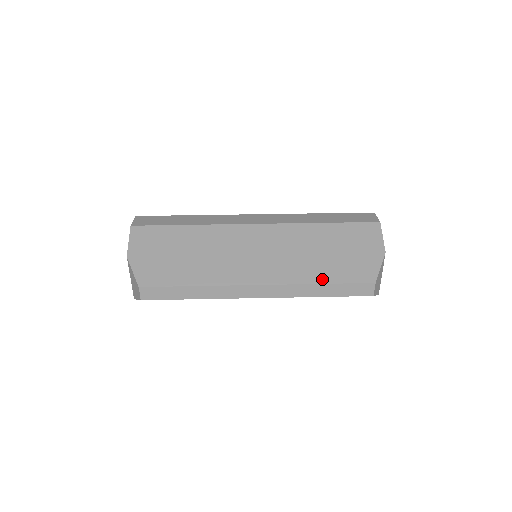
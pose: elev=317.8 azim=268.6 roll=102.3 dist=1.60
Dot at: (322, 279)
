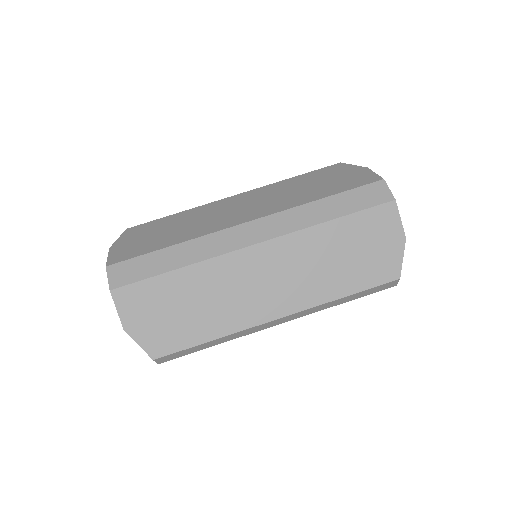
Dot at: (344, 291)
